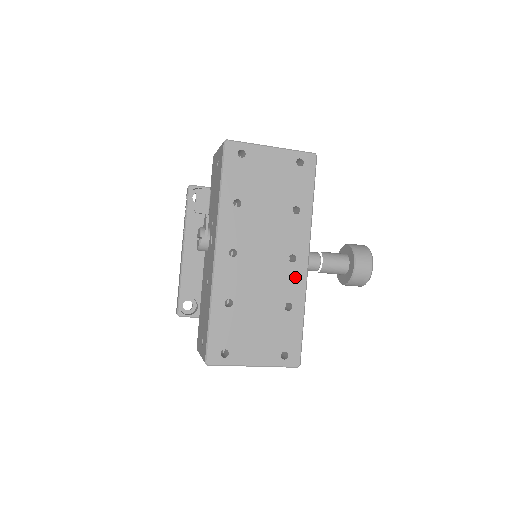
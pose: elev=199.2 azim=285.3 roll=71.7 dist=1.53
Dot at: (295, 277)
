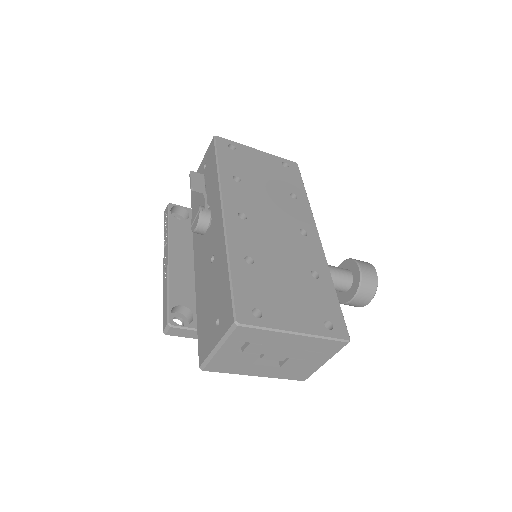
Dot at: (312, 249)
